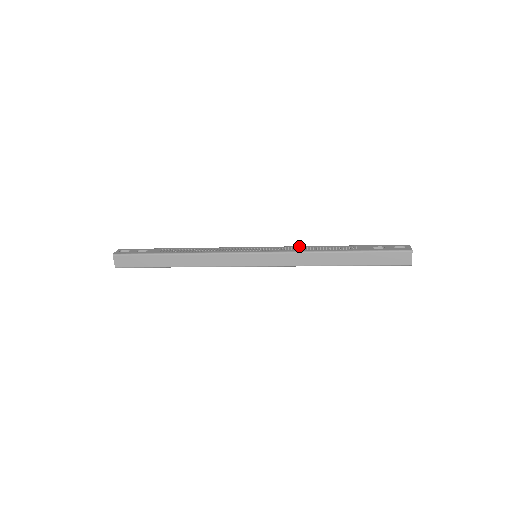
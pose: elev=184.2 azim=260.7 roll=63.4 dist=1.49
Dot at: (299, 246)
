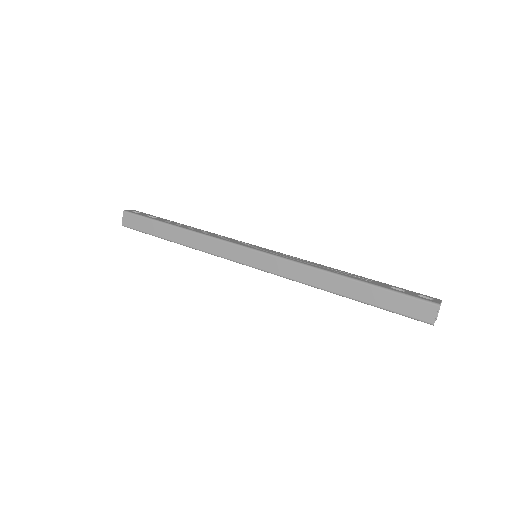
Dot at: occluded
